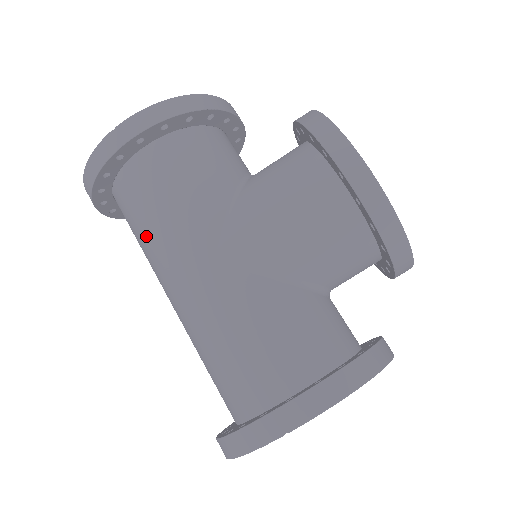
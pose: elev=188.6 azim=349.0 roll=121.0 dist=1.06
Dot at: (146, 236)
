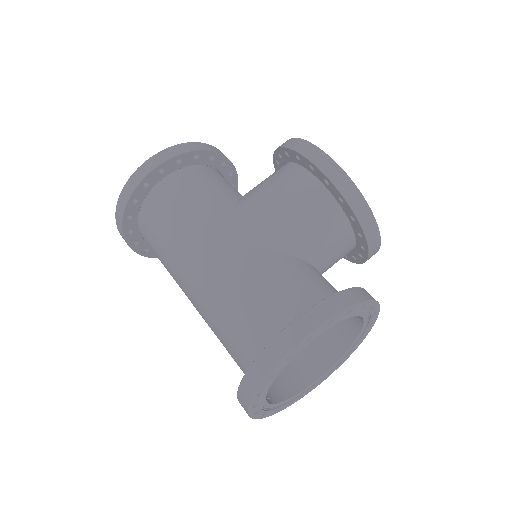
Dot at: (167, 241)
